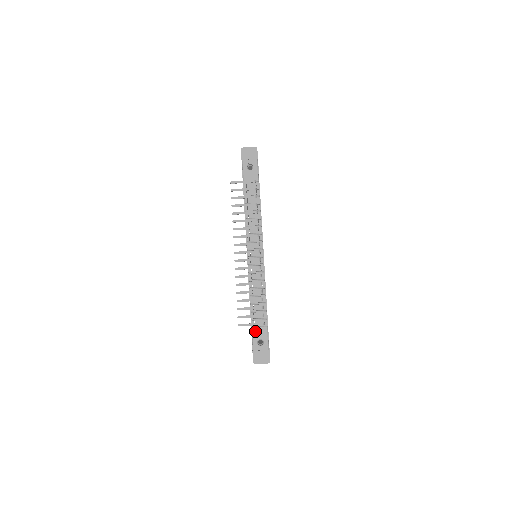
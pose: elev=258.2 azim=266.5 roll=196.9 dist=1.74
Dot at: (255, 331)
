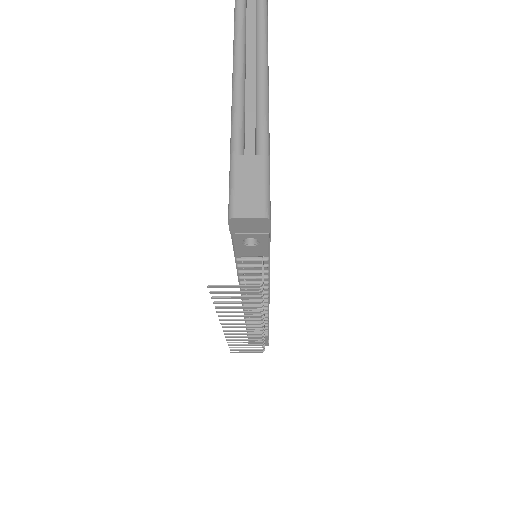
Dot at: occluded
